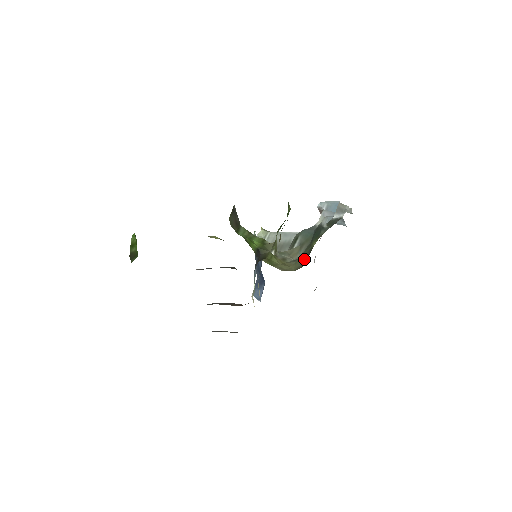
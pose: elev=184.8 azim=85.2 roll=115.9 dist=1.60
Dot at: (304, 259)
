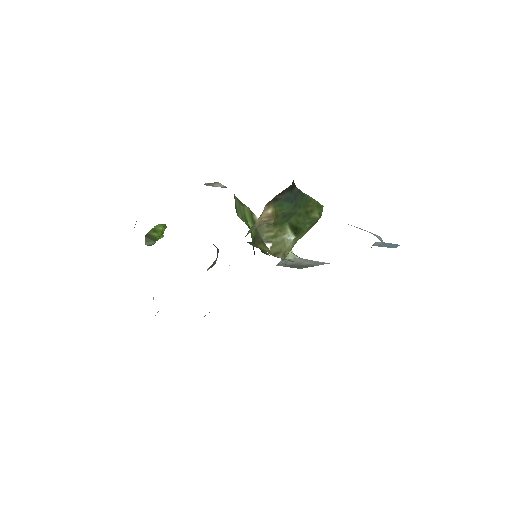
Dot at: occluded
